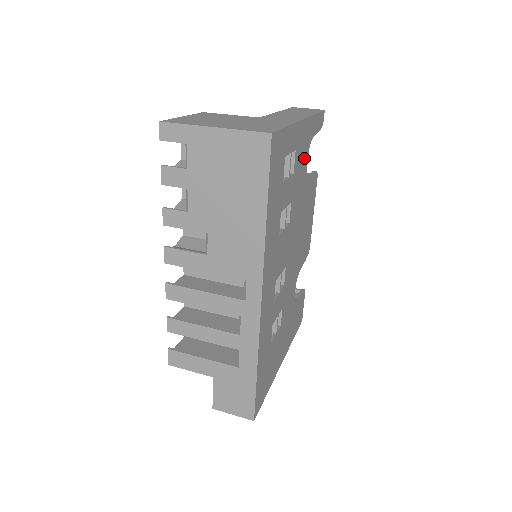
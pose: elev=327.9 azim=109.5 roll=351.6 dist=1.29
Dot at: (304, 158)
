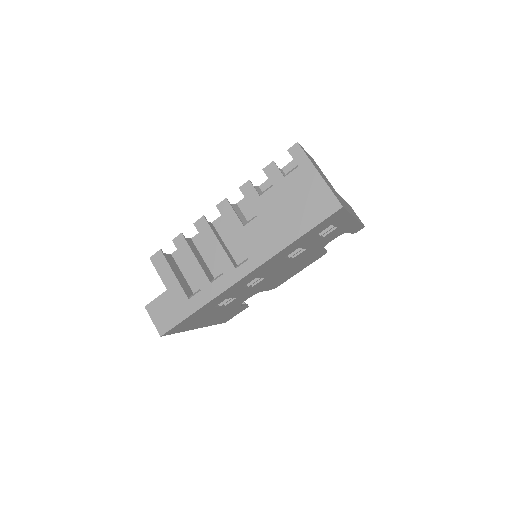
Dot at: (333, 237)
